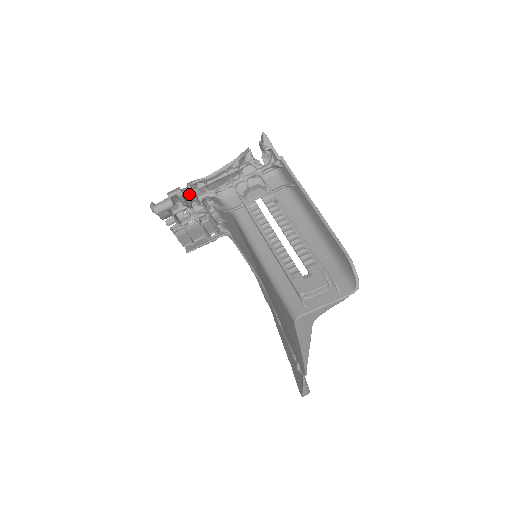
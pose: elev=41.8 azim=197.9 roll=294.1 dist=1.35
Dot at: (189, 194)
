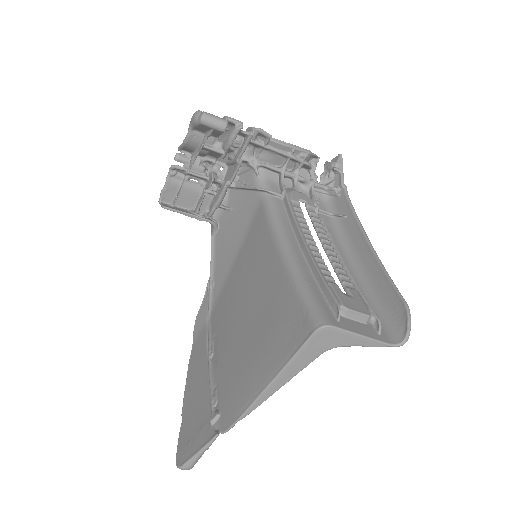
Dot at: (240, 140)
